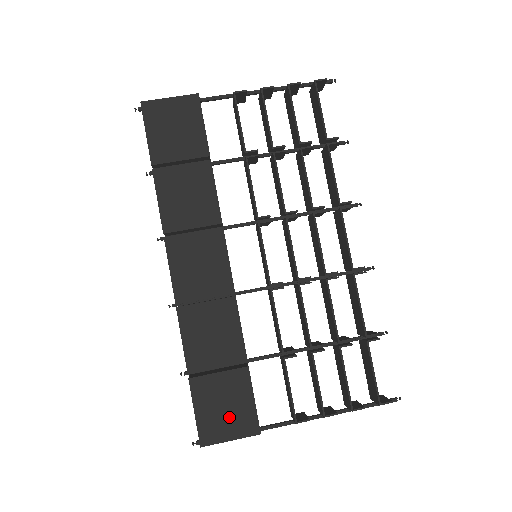
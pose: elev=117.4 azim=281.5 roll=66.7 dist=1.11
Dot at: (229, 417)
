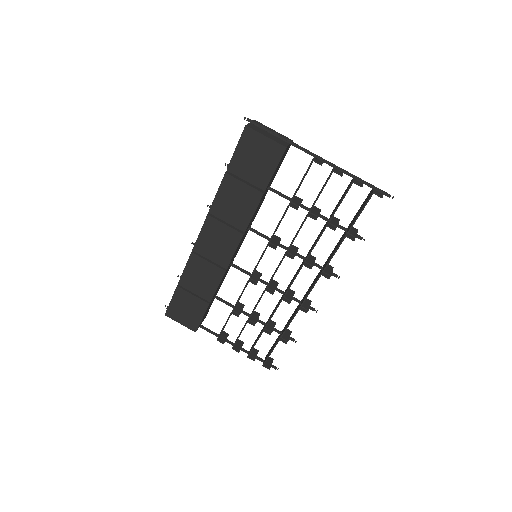
Dot at: (186, 315)
